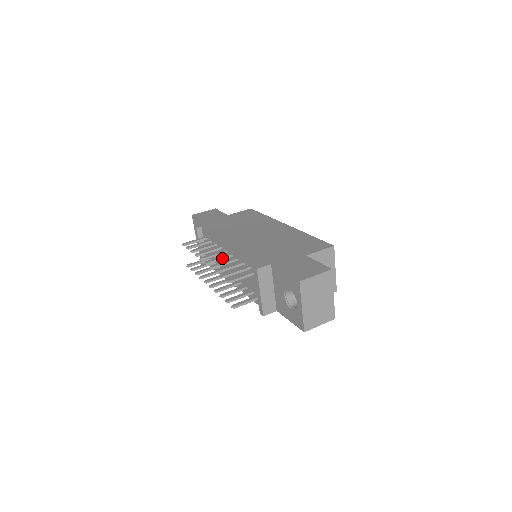
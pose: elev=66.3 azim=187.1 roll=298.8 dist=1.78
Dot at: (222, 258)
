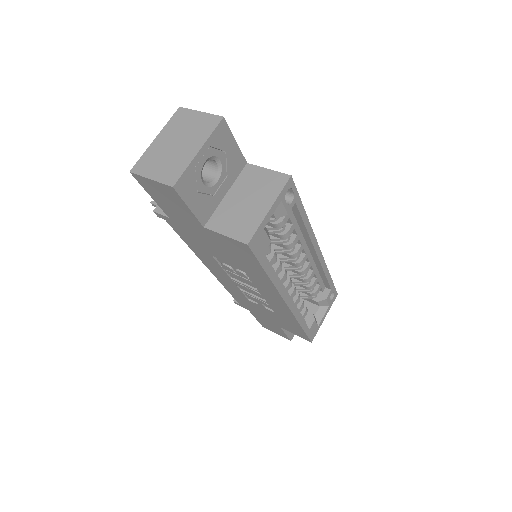
Dot at: occluded
